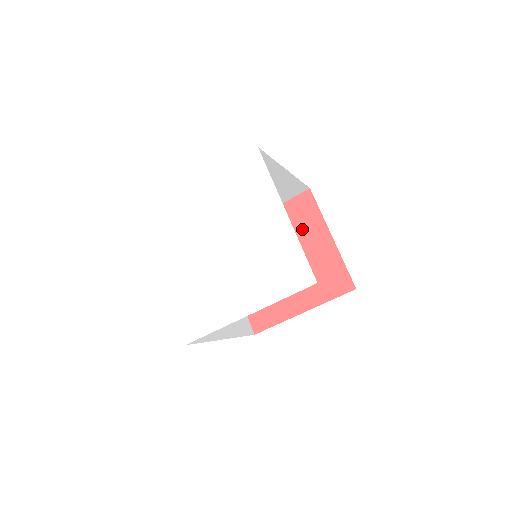
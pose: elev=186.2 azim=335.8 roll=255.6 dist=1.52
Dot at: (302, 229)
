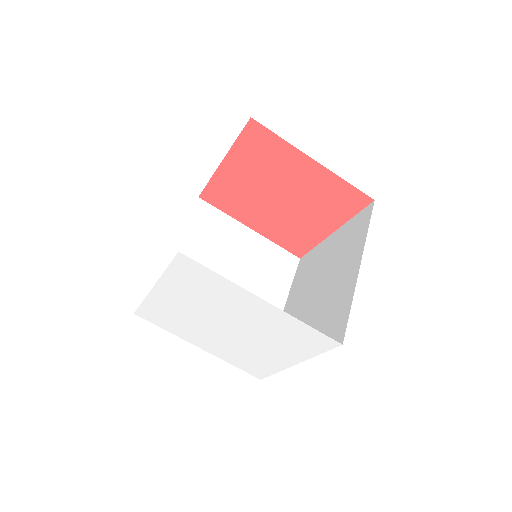
Dot at: (325, 206)
